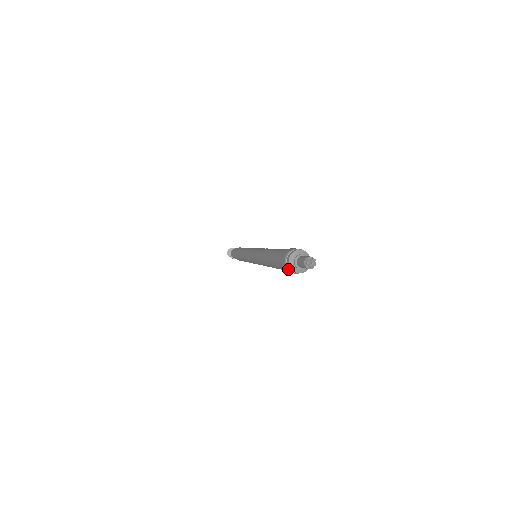
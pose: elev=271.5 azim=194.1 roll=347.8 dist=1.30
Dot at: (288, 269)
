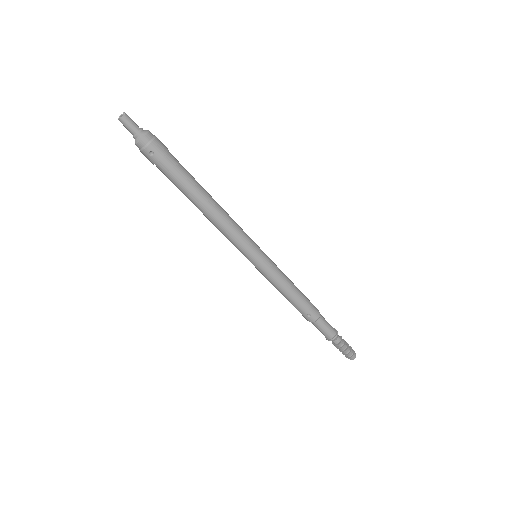
Dot at: (141, 150)
